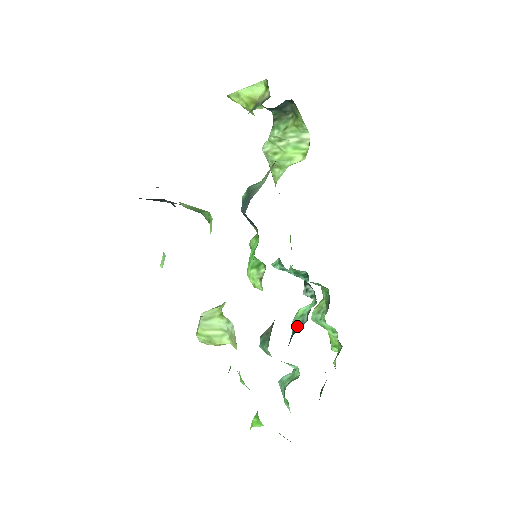
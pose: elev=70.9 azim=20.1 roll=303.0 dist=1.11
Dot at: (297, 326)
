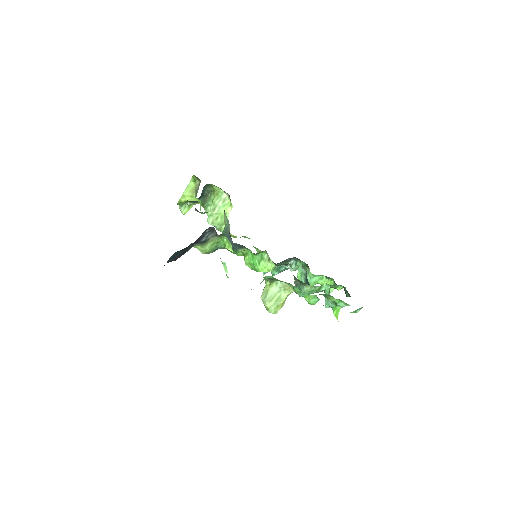
Dot at: (305, 279)
